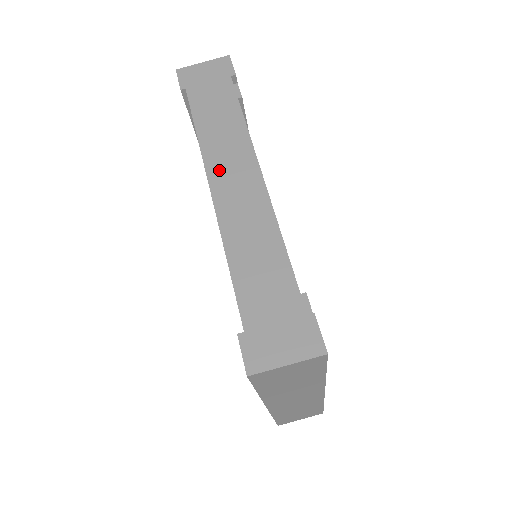
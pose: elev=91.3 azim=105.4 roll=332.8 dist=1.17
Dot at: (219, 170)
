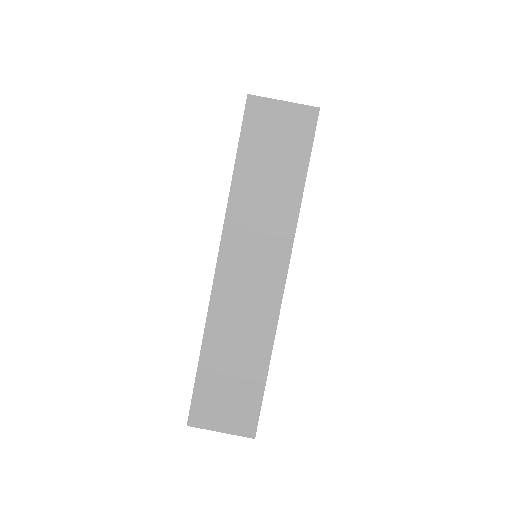
Dot at: occluded
